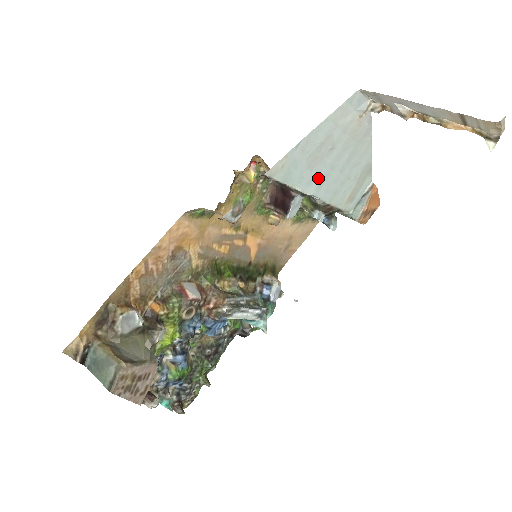
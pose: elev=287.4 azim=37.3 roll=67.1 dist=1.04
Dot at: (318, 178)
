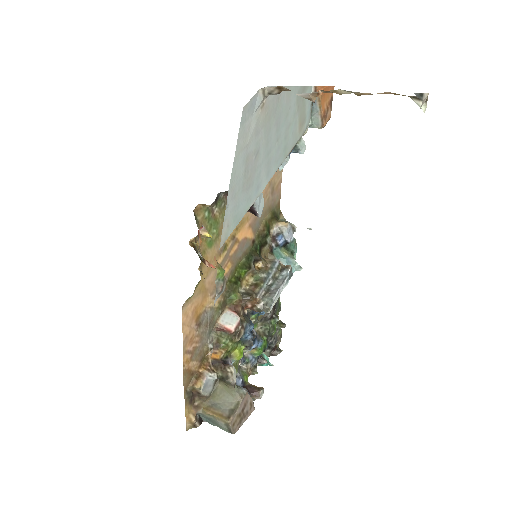
Dot at: (262, 175)
